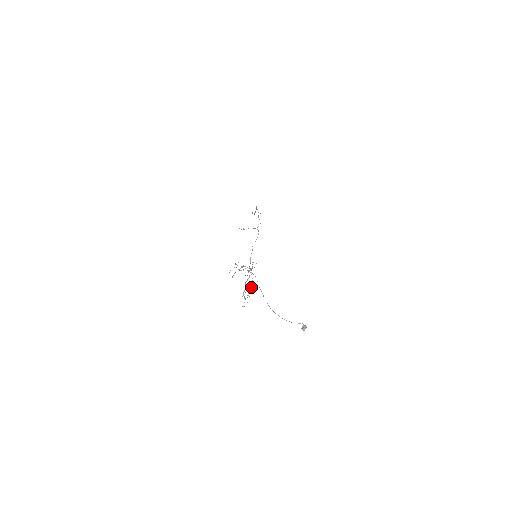
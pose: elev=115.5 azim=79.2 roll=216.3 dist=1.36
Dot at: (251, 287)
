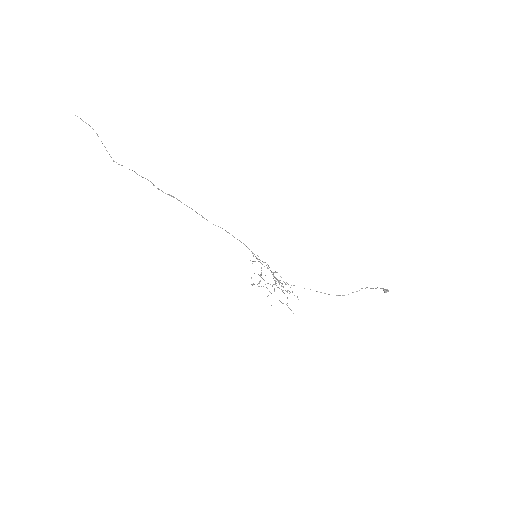
Dot at: occluded
